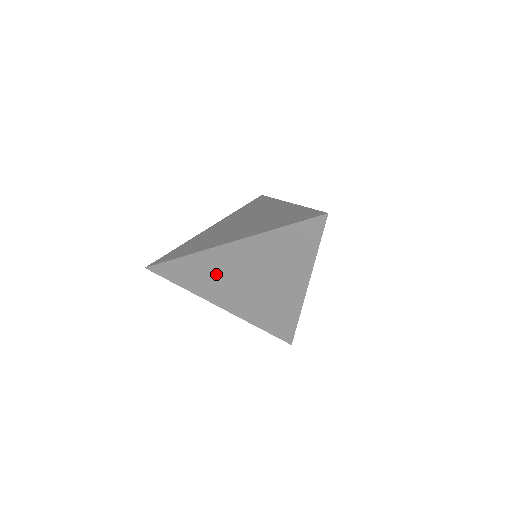
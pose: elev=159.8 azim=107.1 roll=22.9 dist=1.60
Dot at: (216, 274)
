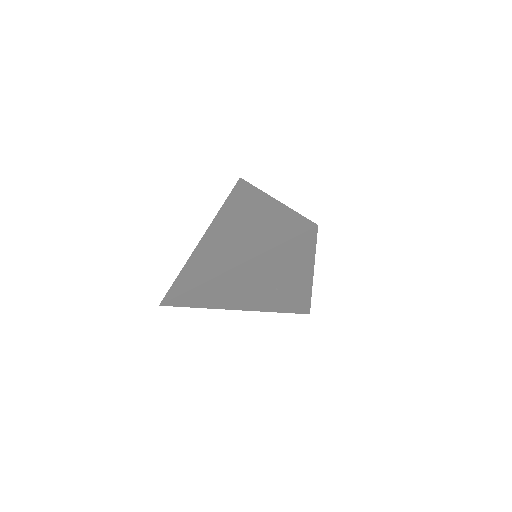
Dot at: (226, 291)
